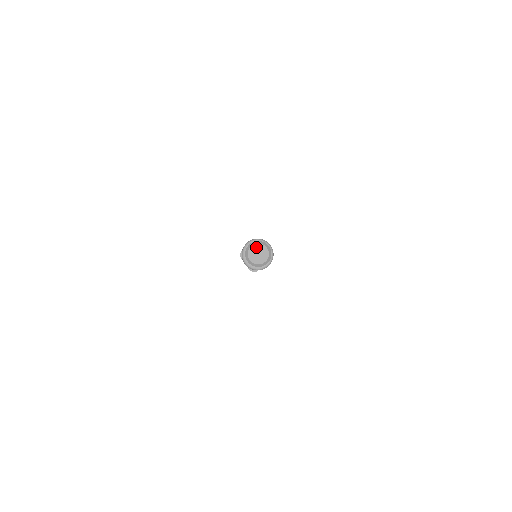
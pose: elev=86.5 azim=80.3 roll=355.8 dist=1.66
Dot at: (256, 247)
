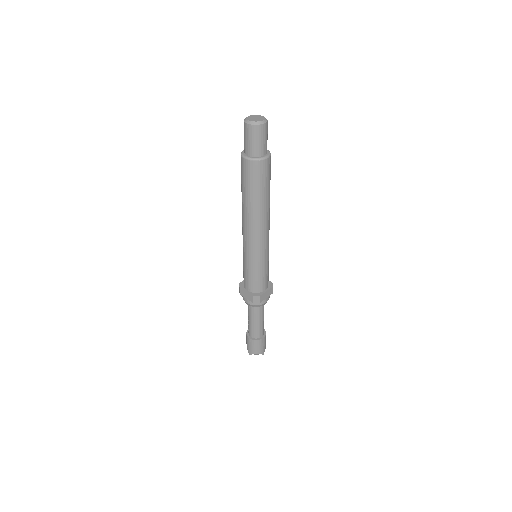
Dot at: (252, 116)
